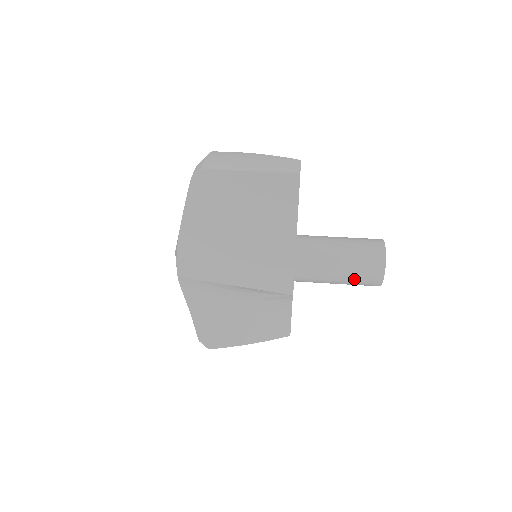
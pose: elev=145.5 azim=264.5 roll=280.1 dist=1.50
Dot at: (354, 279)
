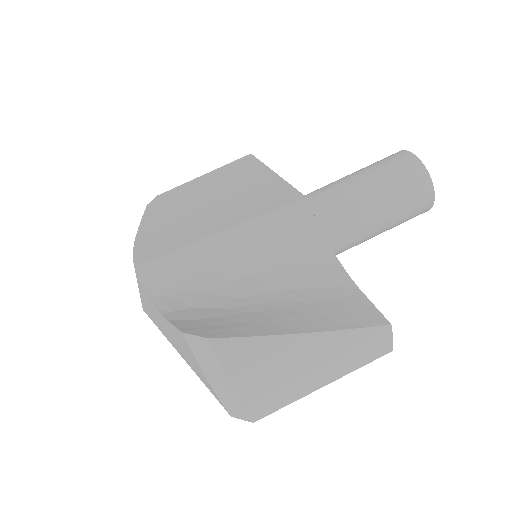
Dot at: occluded
